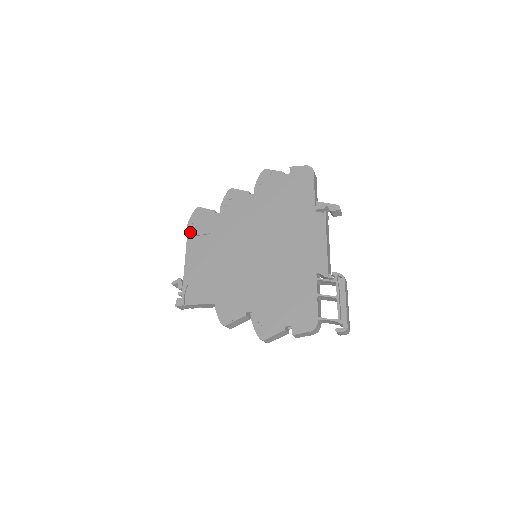
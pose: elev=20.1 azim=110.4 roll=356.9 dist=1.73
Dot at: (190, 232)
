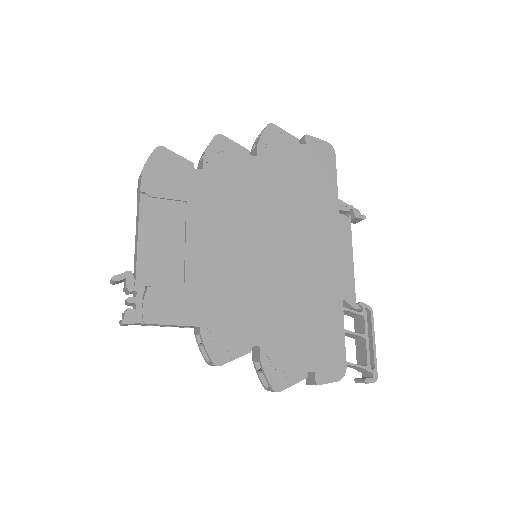
Dot at: (148, 188)
